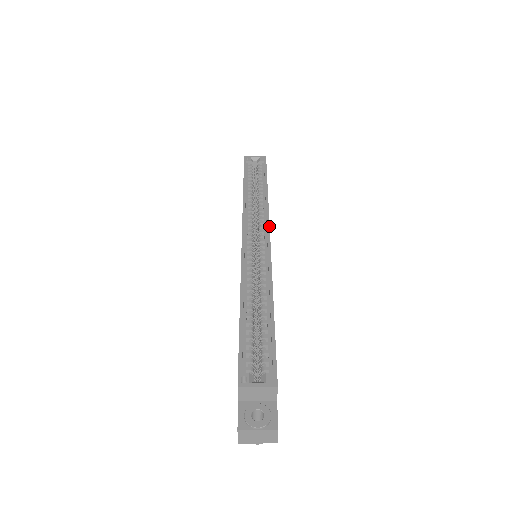
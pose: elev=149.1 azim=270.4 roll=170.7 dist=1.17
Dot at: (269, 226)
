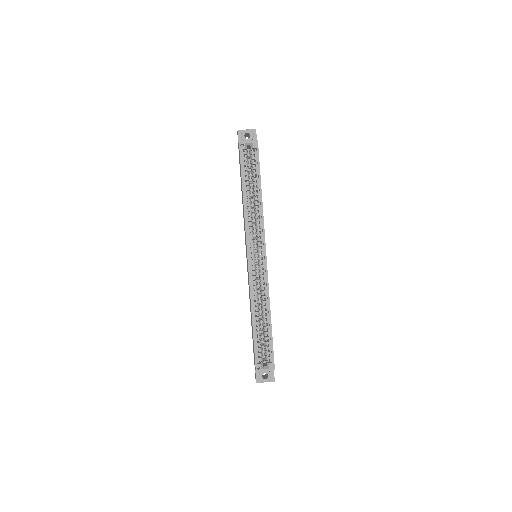
Dot at: (265, 243)
